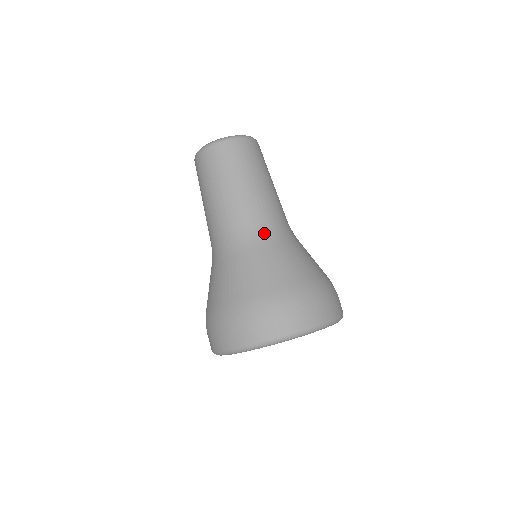
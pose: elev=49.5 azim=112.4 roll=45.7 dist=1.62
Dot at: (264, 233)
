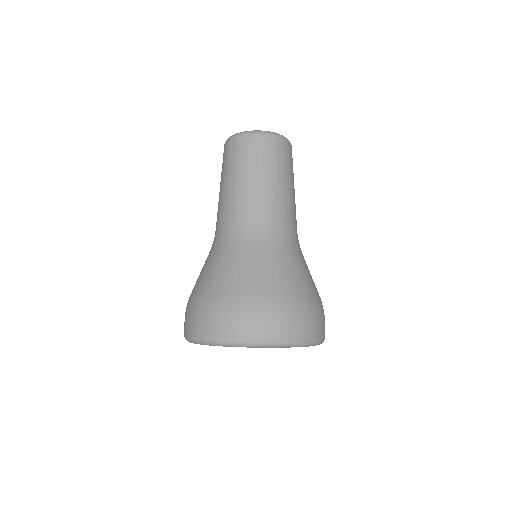
Dot at: (278, 236)
